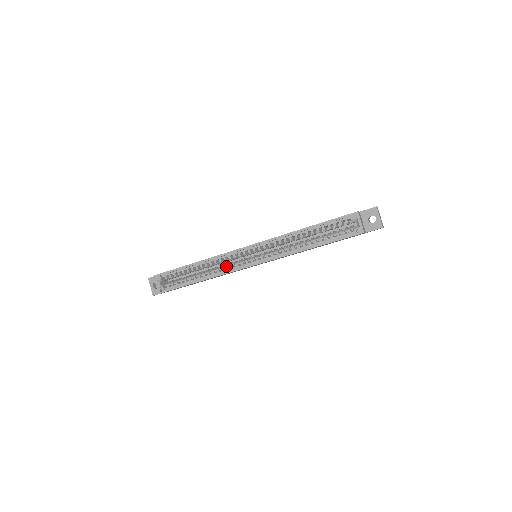
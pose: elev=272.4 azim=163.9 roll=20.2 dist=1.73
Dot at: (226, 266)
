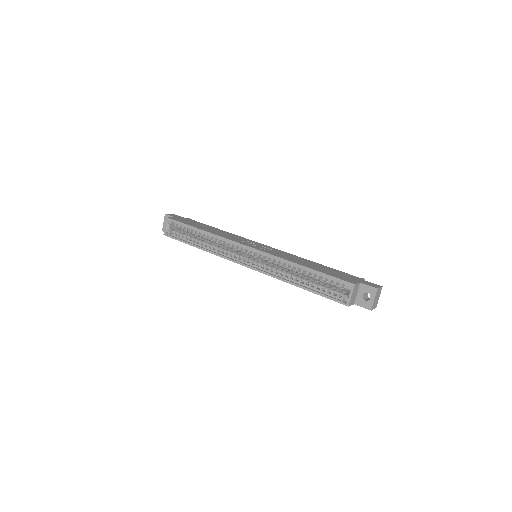
Dot at: (225, 250)
